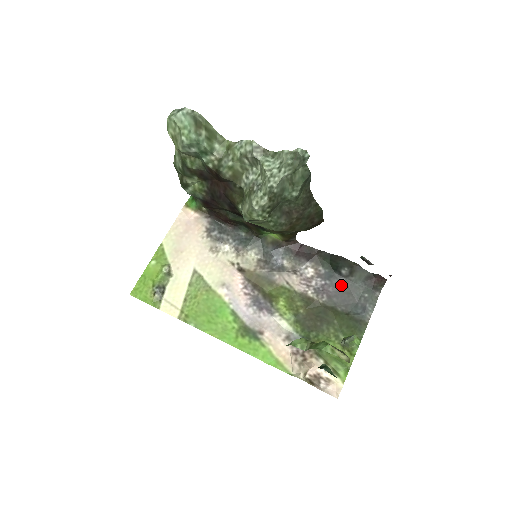
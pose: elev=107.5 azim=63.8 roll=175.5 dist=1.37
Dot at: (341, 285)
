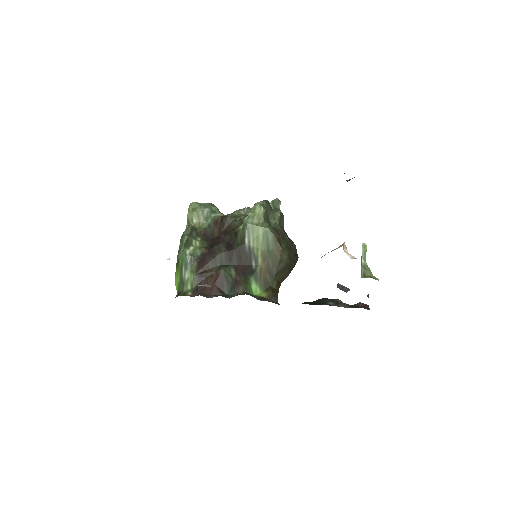
Dot at: occluded
